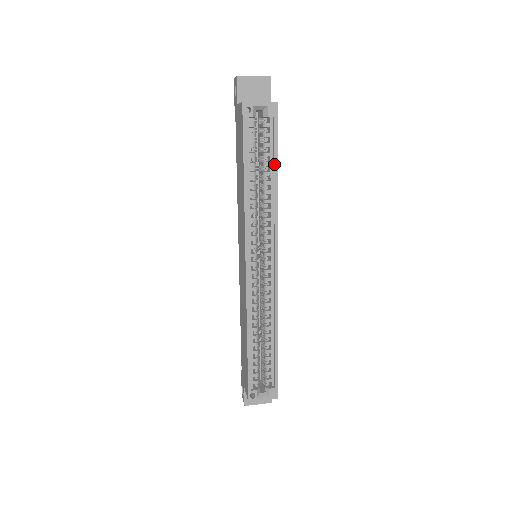
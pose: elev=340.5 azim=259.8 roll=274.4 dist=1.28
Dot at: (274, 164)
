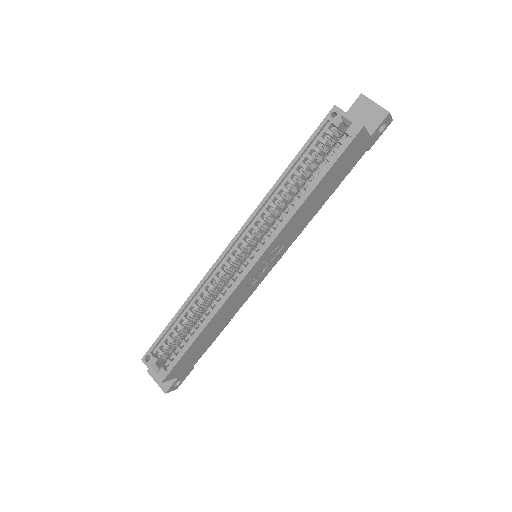
Dot at: (319, 177)
